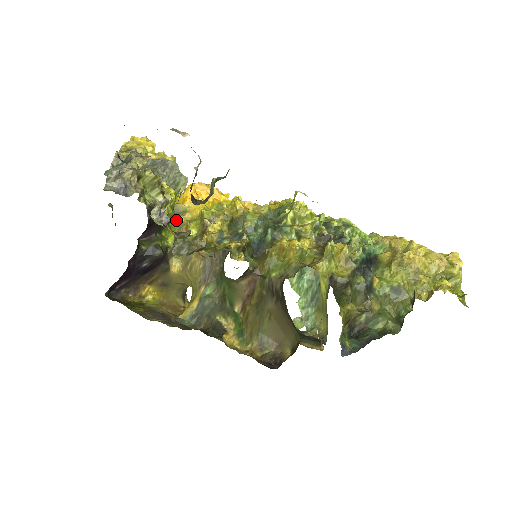
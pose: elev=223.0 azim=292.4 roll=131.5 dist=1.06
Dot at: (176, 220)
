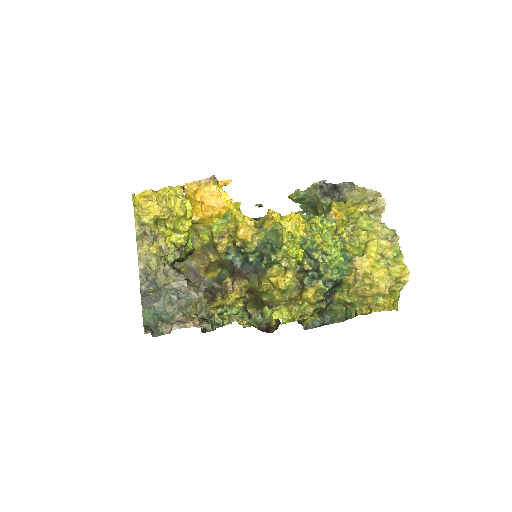
Dot at: (192, 225)
